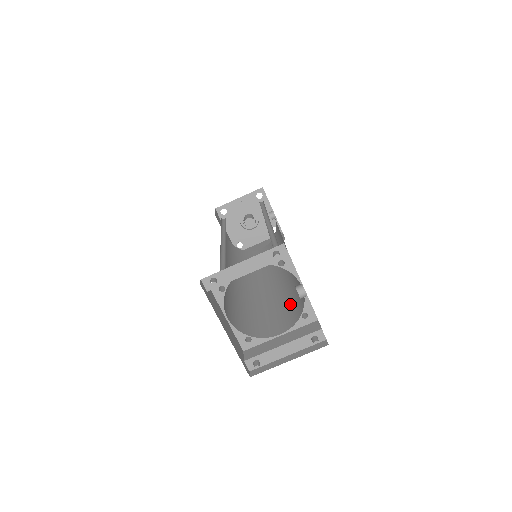
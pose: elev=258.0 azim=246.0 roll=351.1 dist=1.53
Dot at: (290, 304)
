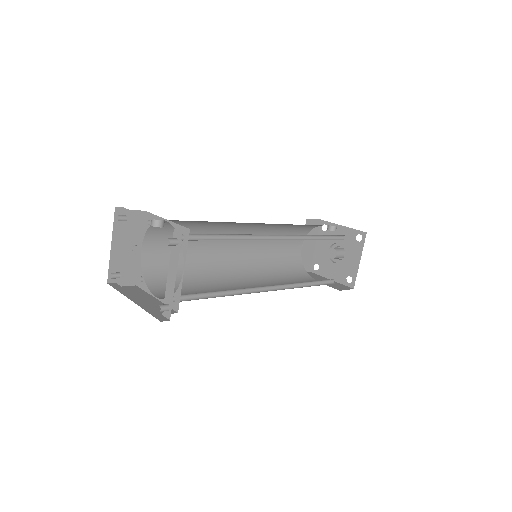
Dot at: occluded
